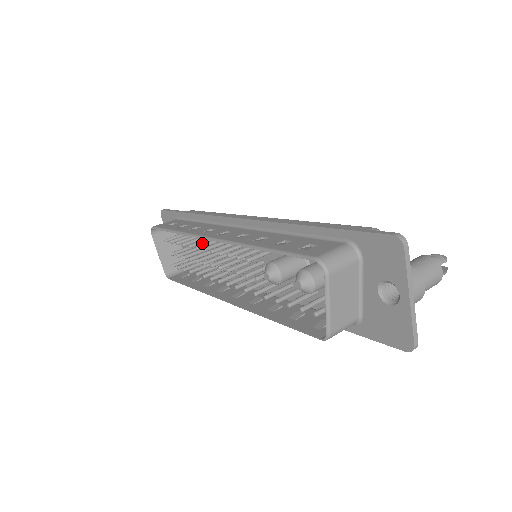
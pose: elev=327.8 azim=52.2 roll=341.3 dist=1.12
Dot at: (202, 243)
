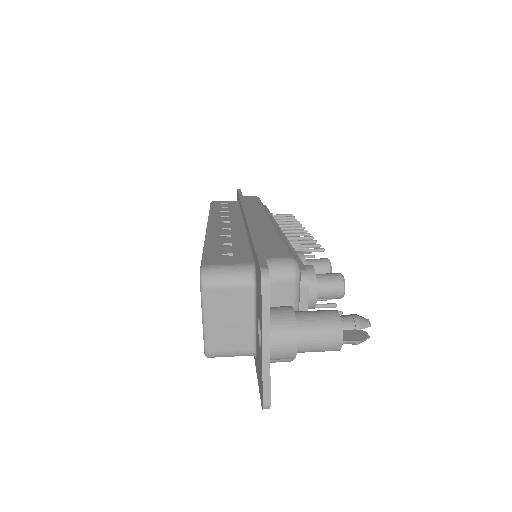
Dot at: occluded
